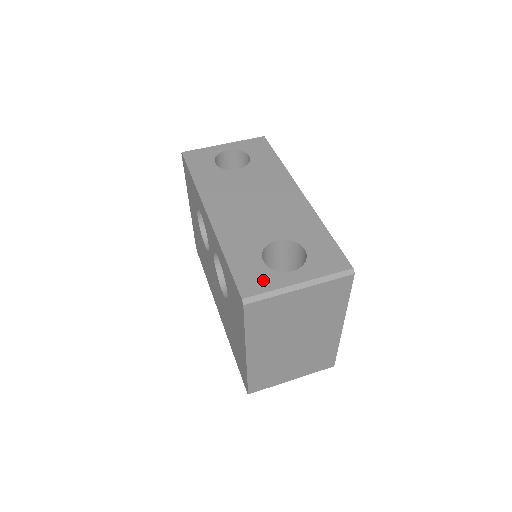
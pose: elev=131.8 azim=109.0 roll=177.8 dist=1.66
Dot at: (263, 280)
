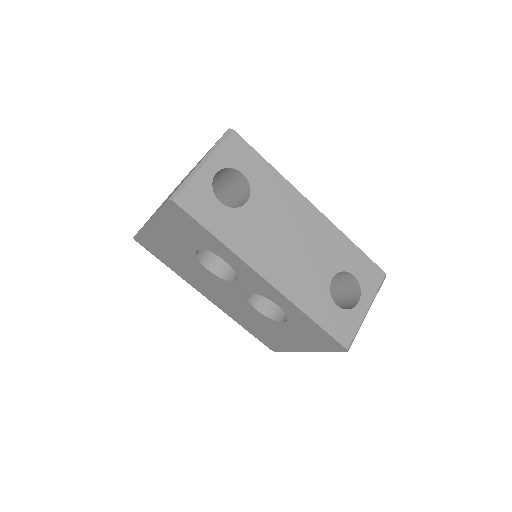
Dot at: (348, 324)
